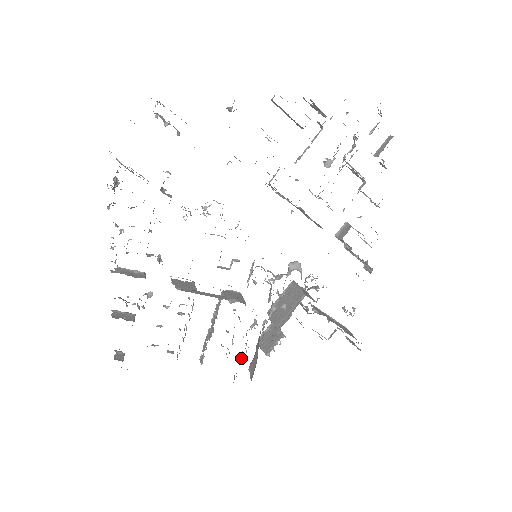
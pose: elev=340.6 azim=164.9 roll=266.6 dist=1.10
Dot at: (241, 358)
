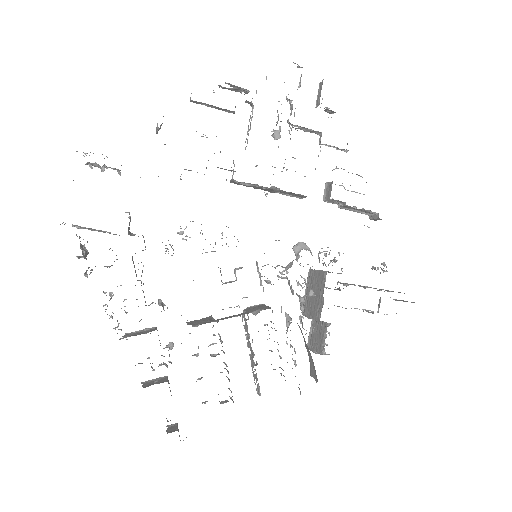
Dot at: (294, 363)
